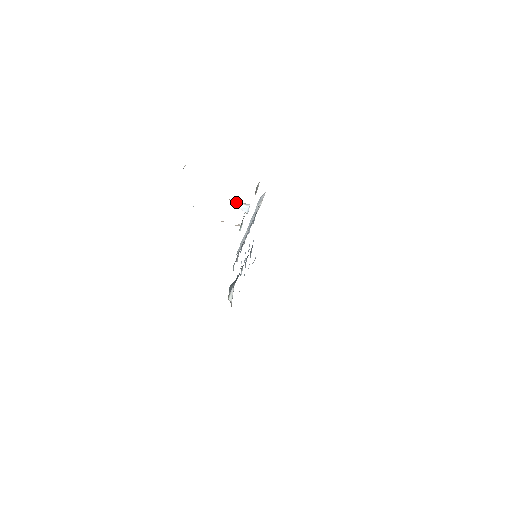
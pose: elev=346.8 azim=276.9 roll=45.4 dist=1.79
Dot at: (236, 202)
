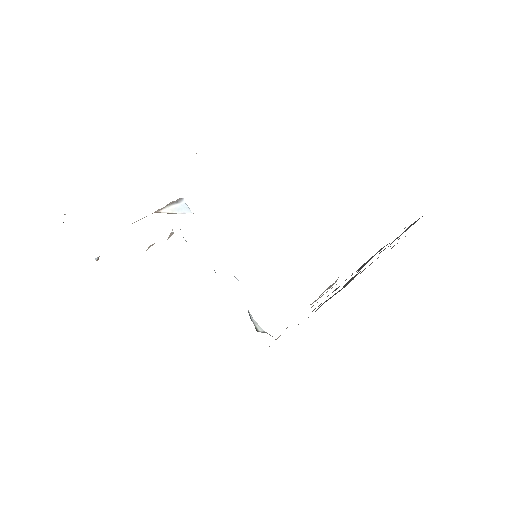
Dot at: (165, 209)
